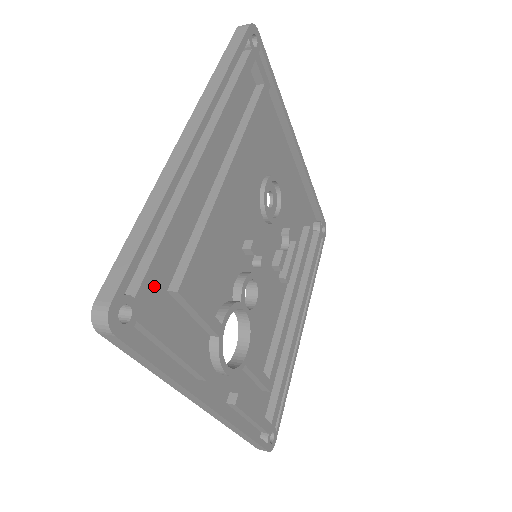
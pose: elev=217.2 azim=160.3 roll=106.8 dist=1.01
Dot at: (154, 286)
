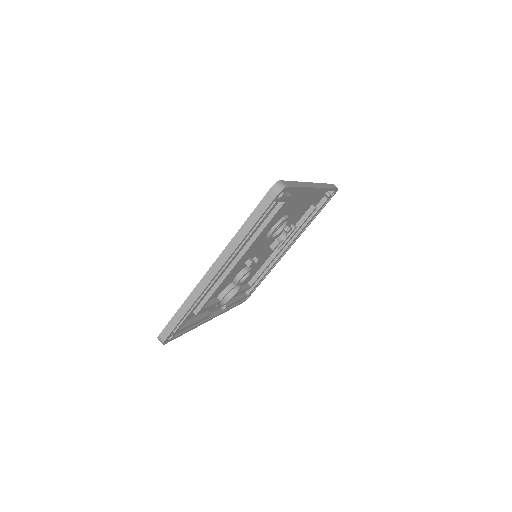
Dot at: occluded
